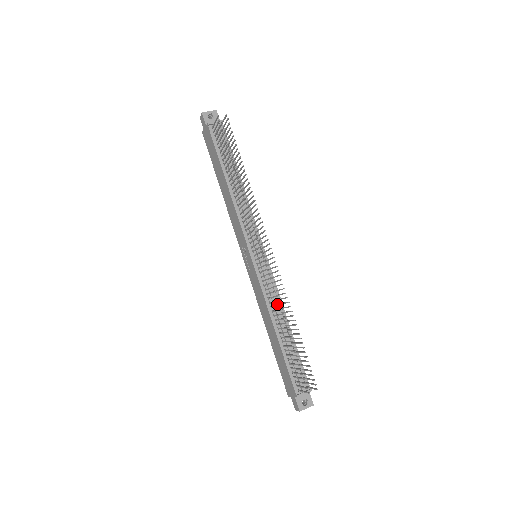
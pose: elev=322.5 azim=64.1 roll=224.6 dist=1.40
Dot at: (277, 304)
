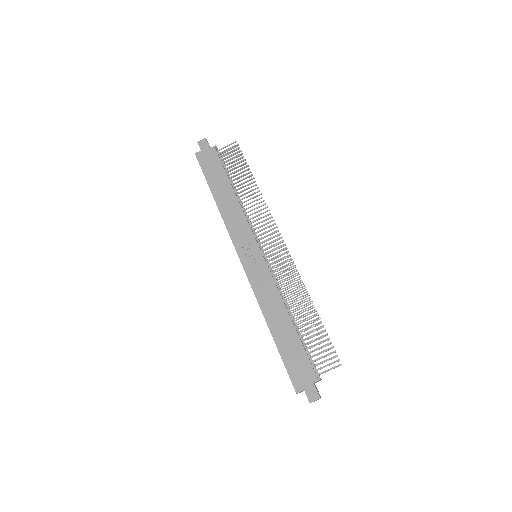
Dot at: (282, 297)
